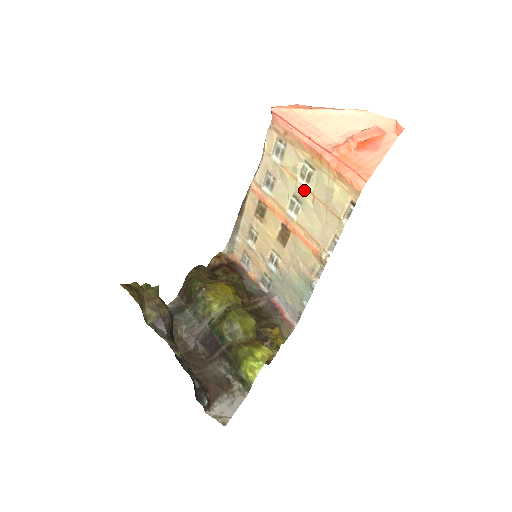
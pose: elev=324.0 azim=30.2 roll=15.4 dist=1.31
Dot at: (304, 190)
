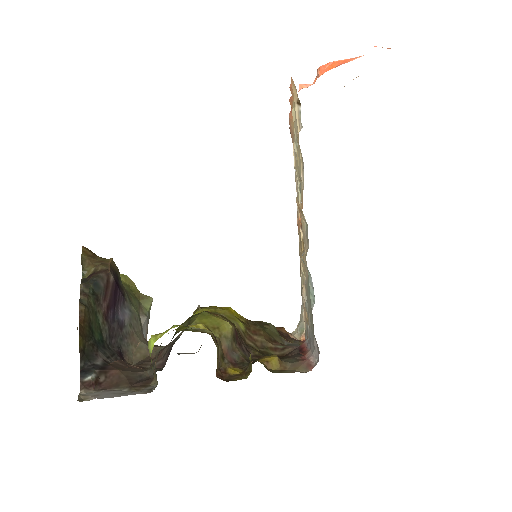
Dot at: (297, 158)
